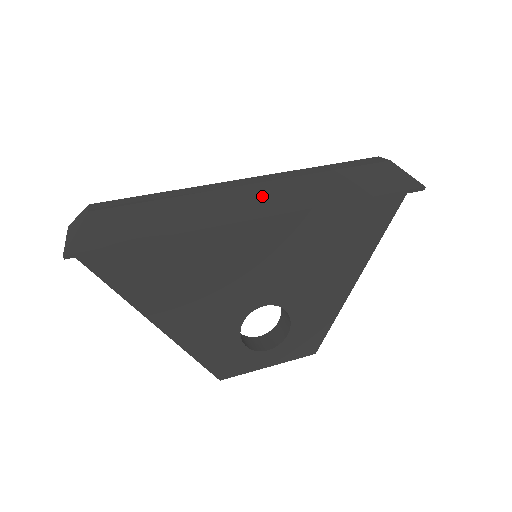
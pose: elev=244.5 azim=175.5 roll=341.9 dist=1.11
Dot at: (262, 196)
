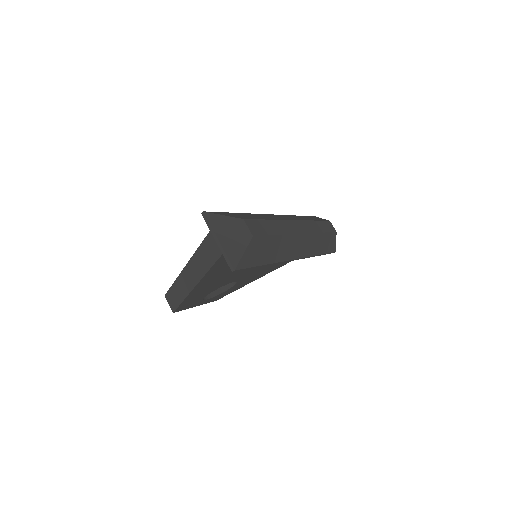
Dot at: (303, 244)
